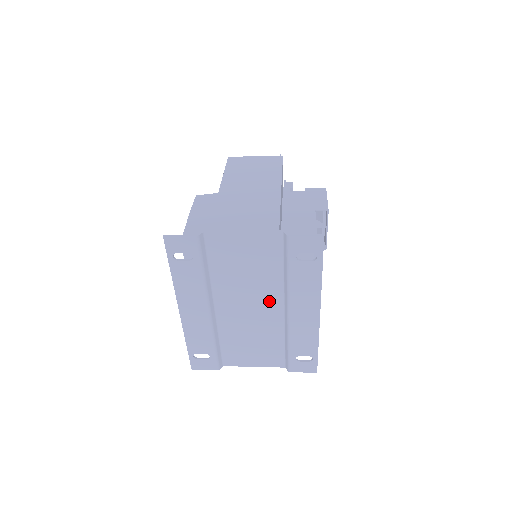
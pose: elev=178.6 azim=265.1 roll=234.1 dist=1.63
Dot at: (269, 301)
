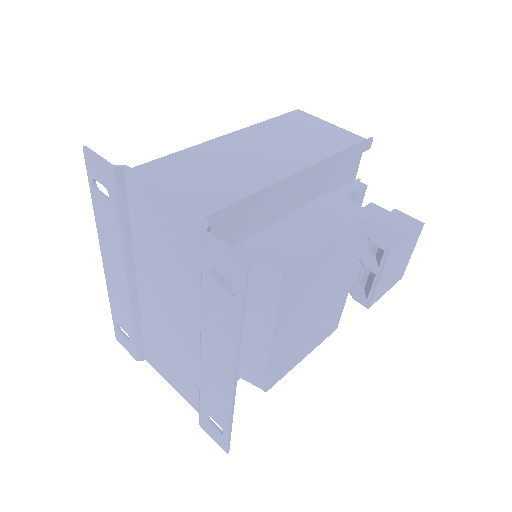
Dot at: (188, 316)
